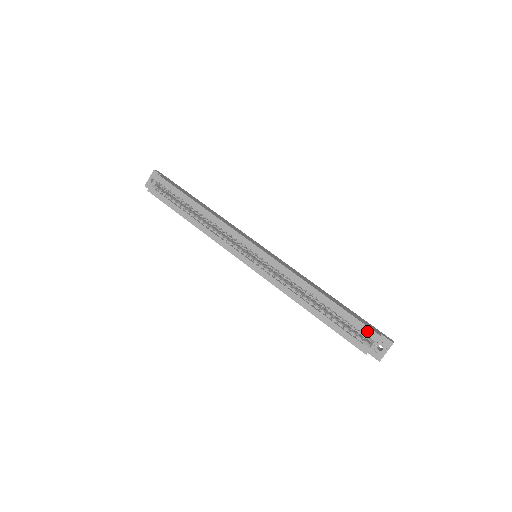
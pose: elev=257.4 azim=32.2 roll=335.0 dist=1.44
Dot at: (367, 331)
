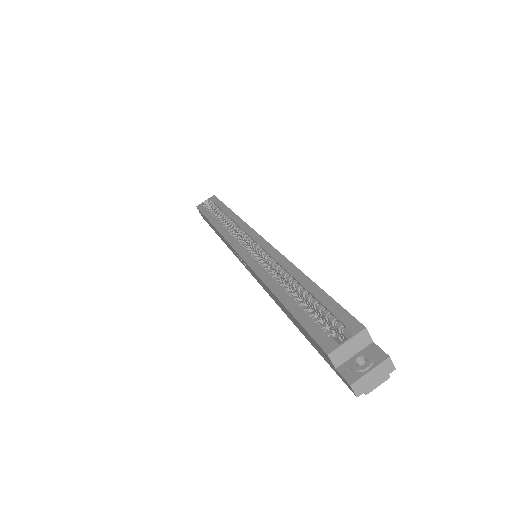
Dot at: (346, 320)
